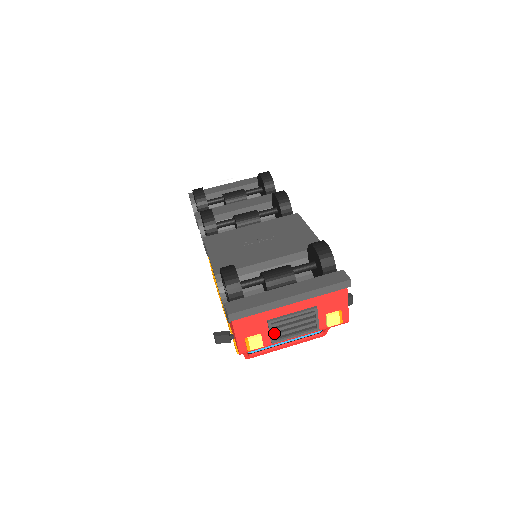
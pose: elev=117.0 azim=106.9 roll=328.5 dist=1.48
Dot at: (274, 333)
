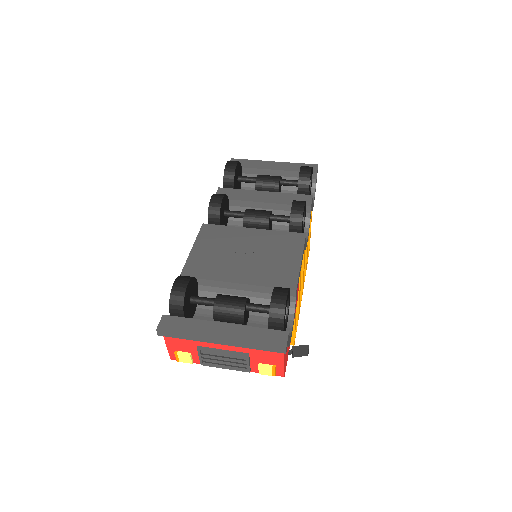
Dot at: (204, 357)
